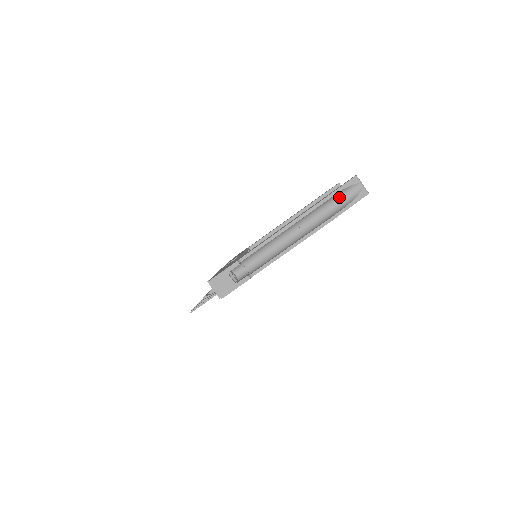
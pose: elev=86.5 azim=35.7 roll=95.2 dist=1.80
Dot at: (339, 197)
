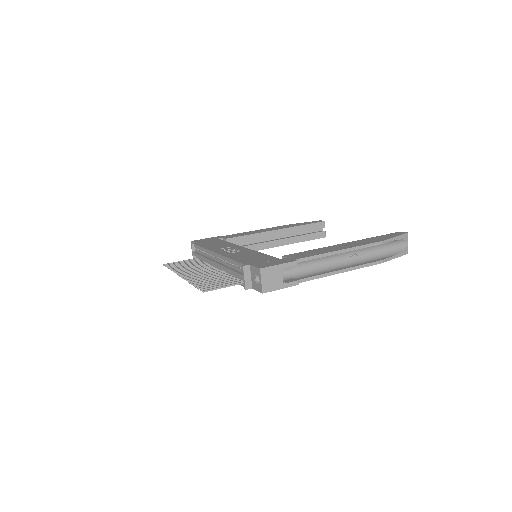
Dot at: (389, 244)
